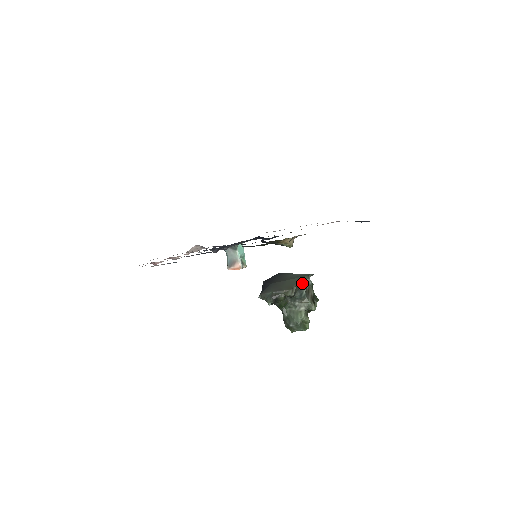
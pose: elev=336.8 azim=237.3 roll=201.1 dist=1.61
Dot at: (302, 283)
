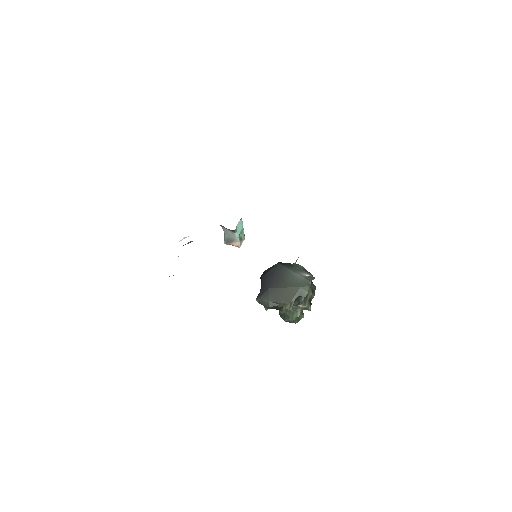
Dot at: (301, 296)
